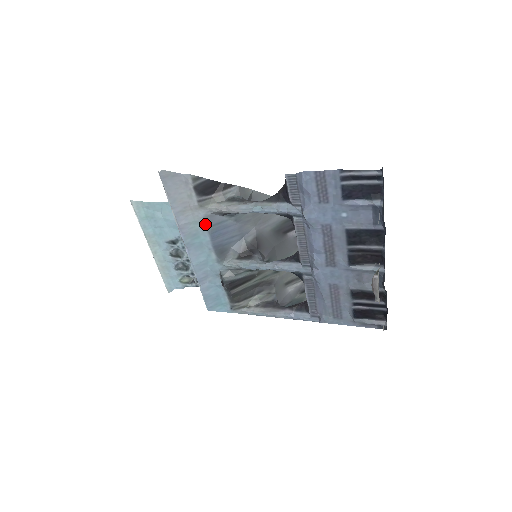
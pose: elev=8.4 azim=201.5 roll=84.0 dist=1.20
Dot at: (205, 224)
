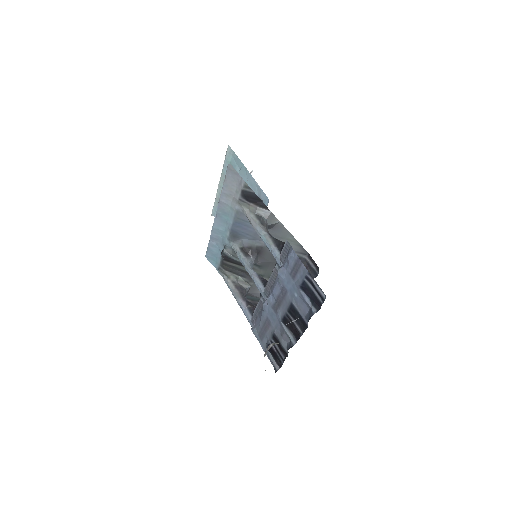
Dot at: (235, 214)
